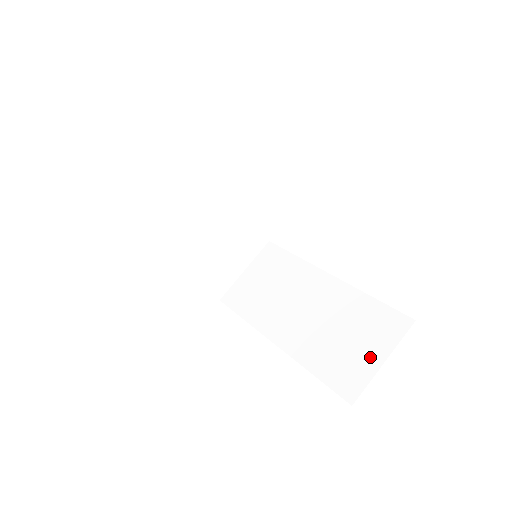
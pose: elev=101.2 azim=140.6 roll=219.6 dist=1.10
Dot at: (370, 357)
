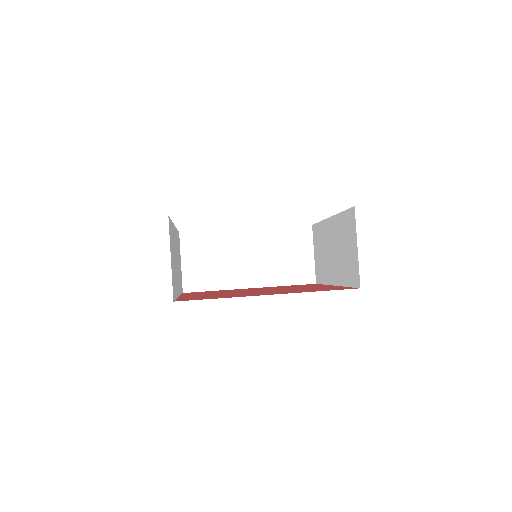
Dot at: (306, 257)
